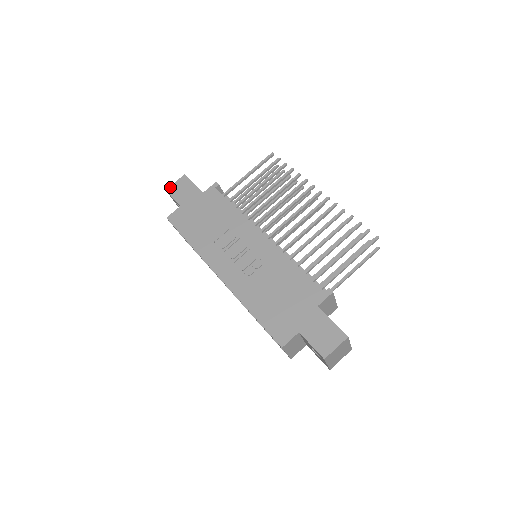
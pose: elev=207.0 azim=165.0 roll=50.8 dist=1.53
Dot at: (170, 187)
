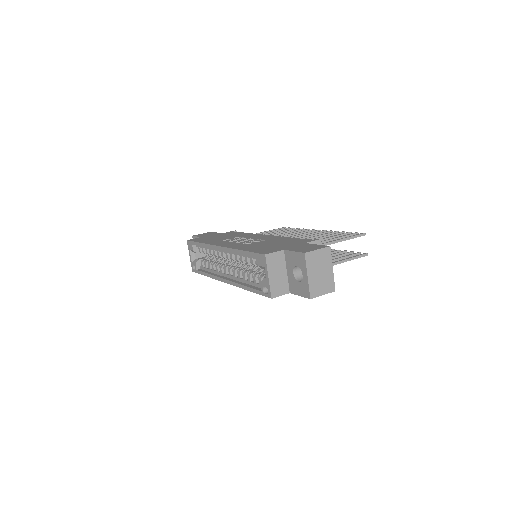
Dot at: occluded
